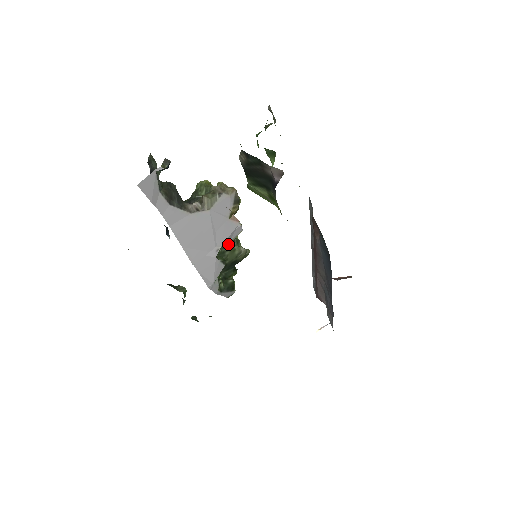
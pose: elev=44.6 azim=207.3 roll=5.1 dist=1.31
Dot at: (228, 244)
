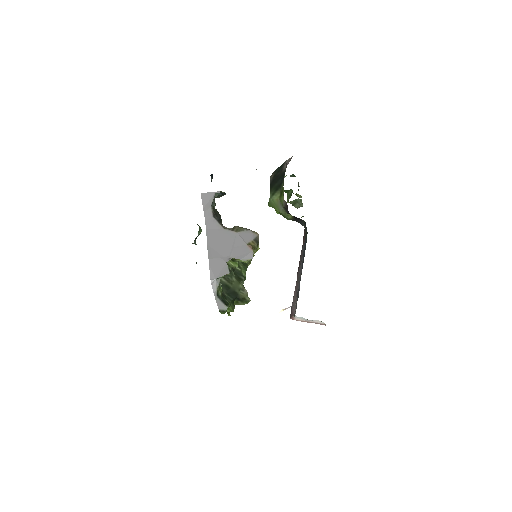
Dot at: (237, 276)
